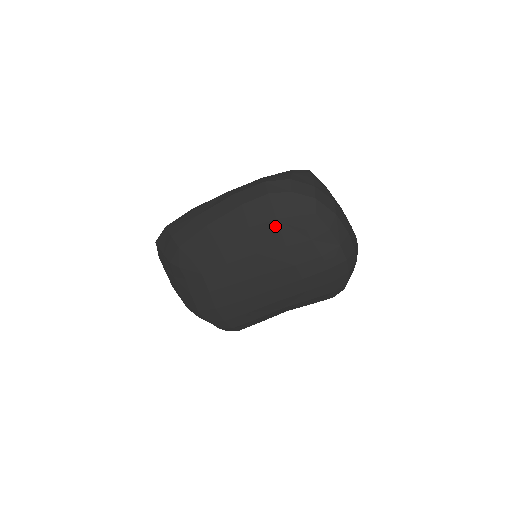
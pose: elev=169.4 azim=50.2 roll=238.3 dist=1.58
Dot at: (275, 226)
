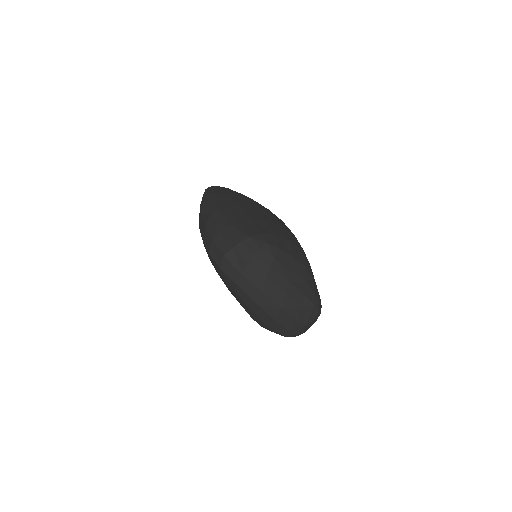
Dot at: occluded
